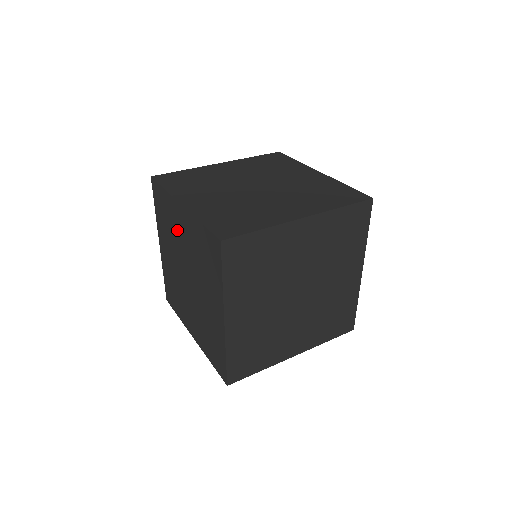
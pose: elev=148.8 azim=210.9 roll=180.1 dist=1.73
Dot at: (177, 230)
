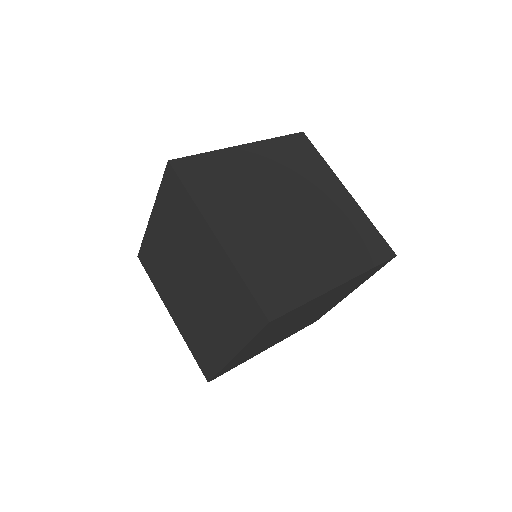
Dot at: (194, 243)
